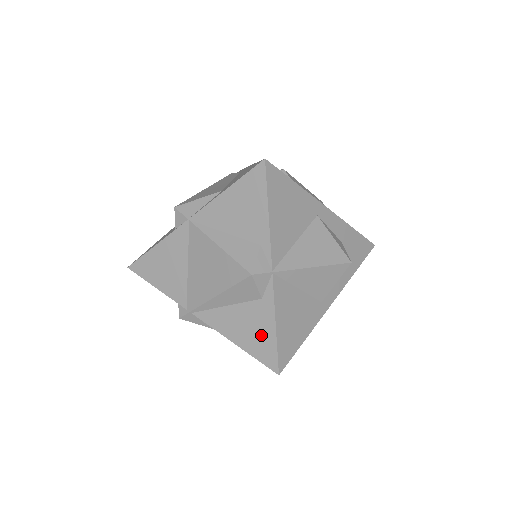
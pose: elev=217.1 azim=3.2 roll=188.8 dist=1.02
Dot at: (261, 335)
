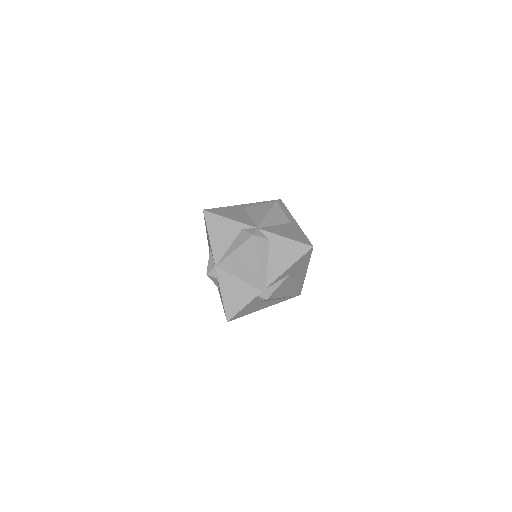
Dot at: (289, 248)
